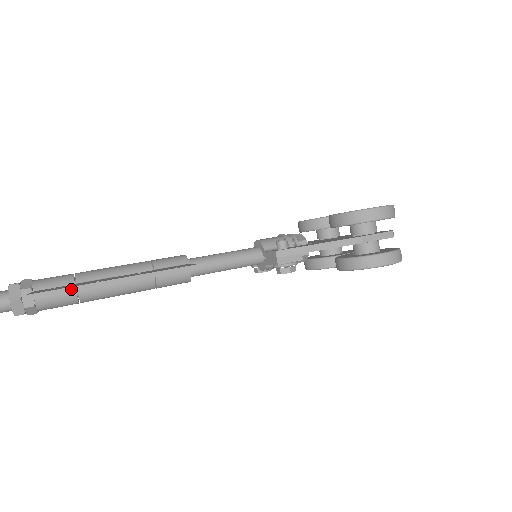
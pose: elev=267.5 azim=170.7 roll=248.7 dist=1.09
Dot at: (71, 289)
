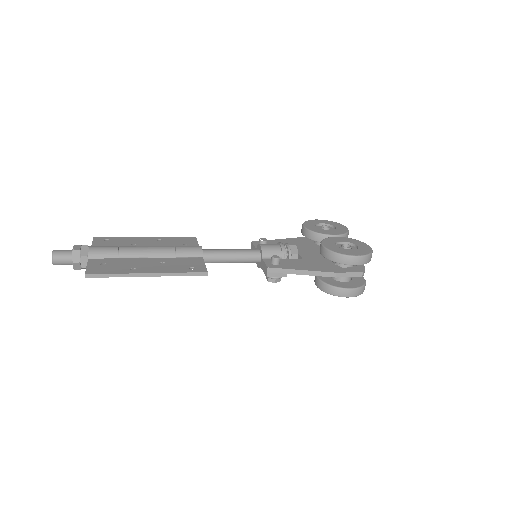
Dot at: (114, 275)
